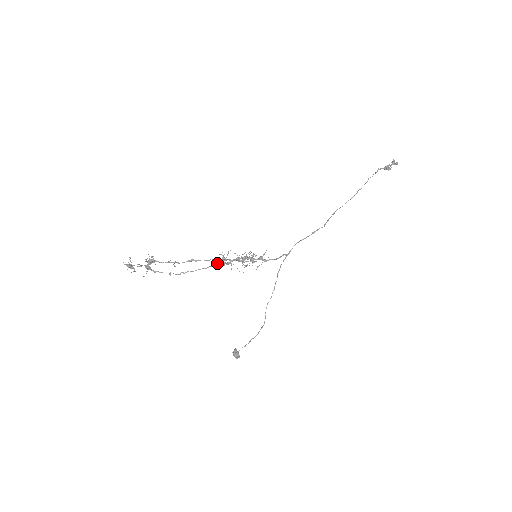
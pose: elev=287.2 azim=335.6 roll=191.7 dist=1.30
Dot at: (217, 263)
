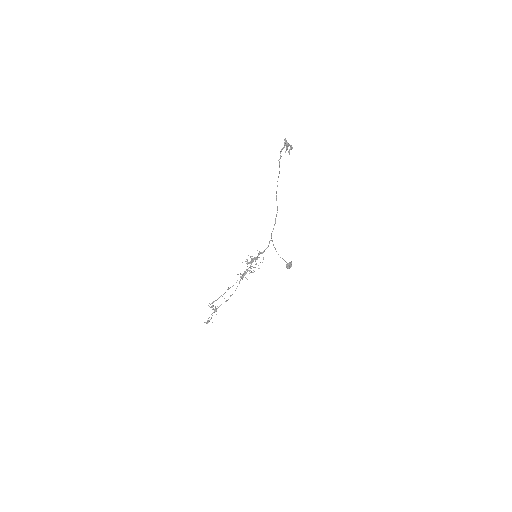
Dot at: (241, 277)
